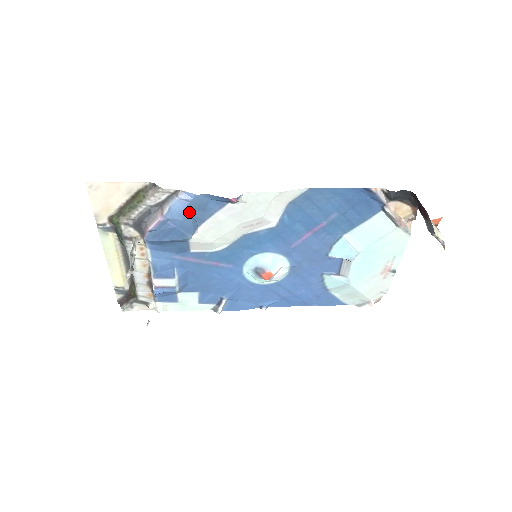
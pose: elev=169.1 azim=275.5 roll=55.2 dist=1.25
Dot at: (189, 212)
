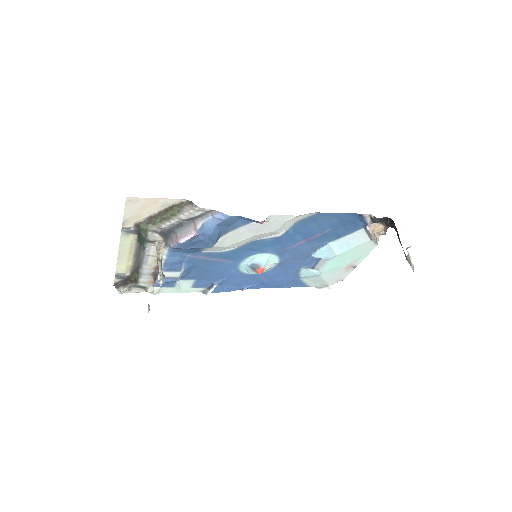
Dot at: (218, 227)
